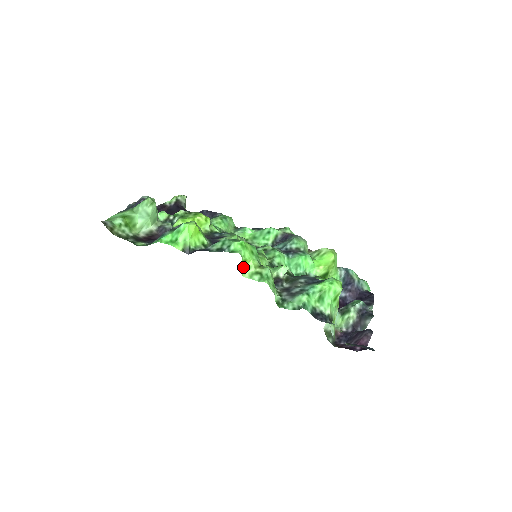
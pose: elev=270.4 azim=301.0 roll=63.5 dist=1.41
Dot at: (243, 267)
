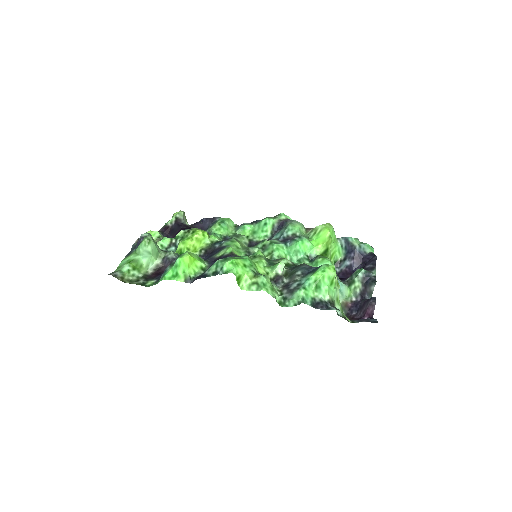
Dot at: (240, 282)
